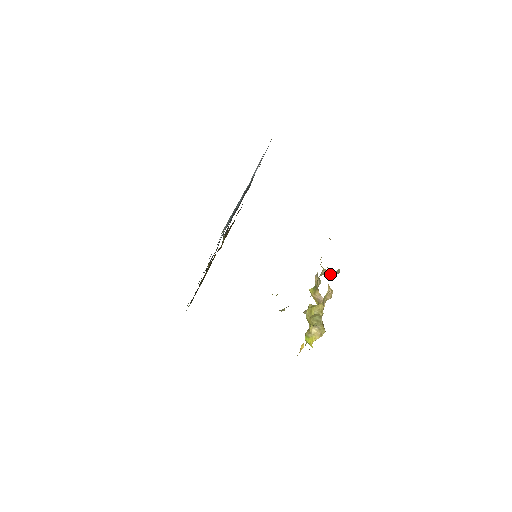
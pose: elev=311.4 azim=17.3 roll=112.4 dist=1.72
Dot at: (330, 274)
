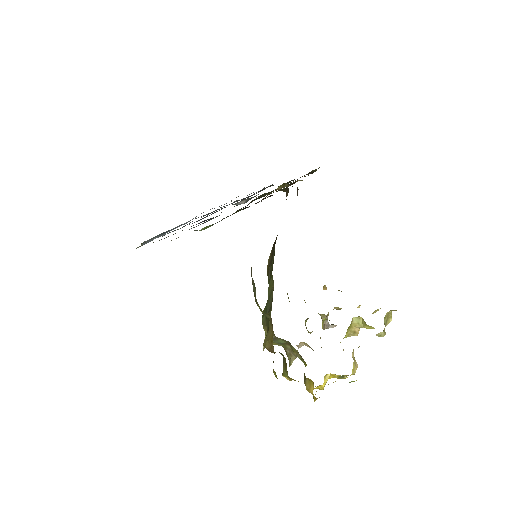
Dot at: (326, 323)
